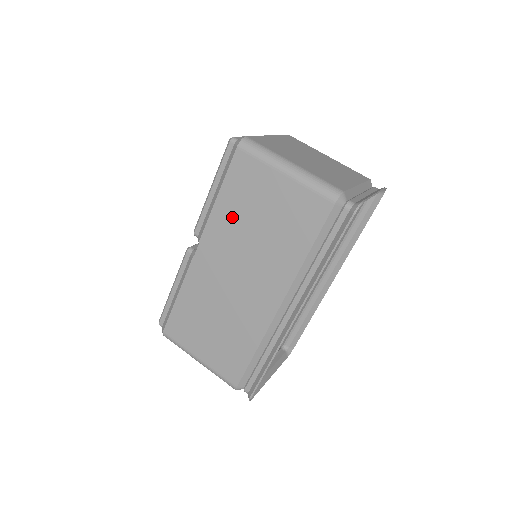
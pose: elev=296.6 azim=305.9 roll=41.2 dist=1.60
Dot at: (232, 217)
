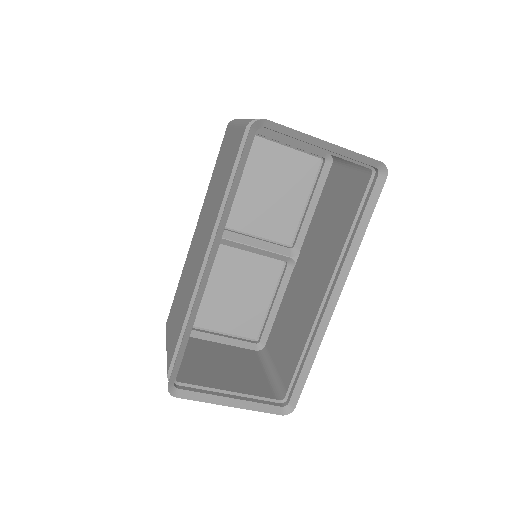
Dot at: occluded
